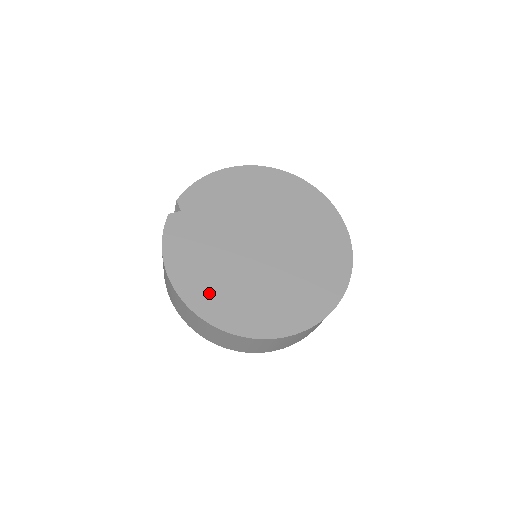
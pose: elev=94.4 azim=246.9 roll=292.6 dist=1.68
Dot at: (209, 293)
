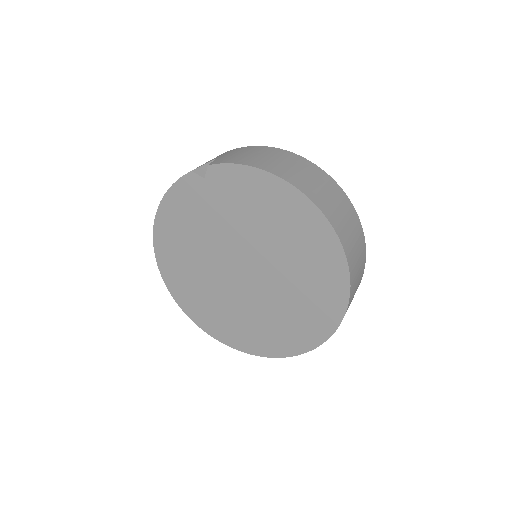
Dot at: (174, 257)
